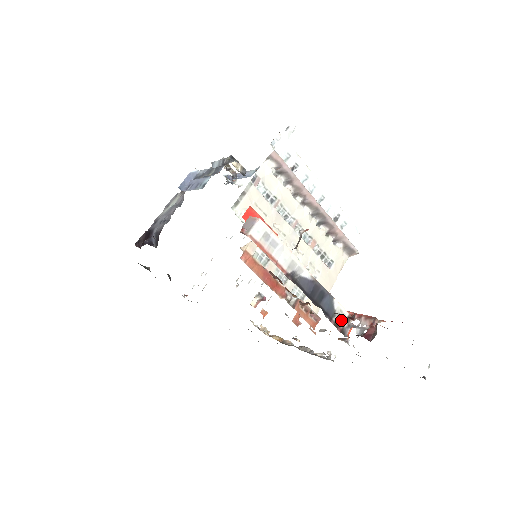
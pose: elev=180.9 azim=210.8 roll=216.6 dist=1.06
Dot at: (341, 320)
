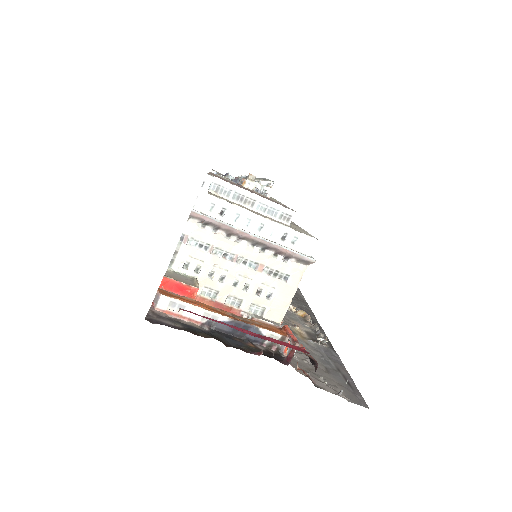
Dot at: occluded
